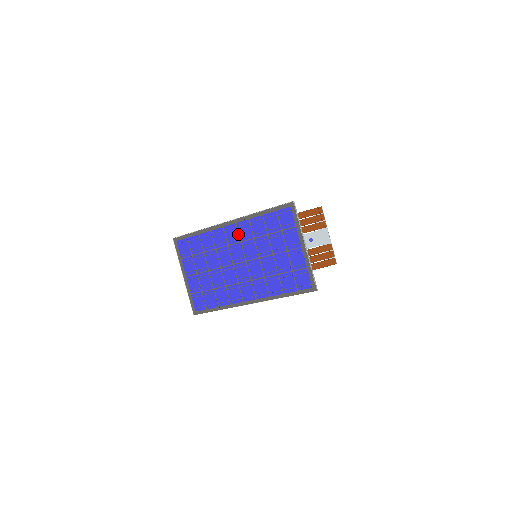
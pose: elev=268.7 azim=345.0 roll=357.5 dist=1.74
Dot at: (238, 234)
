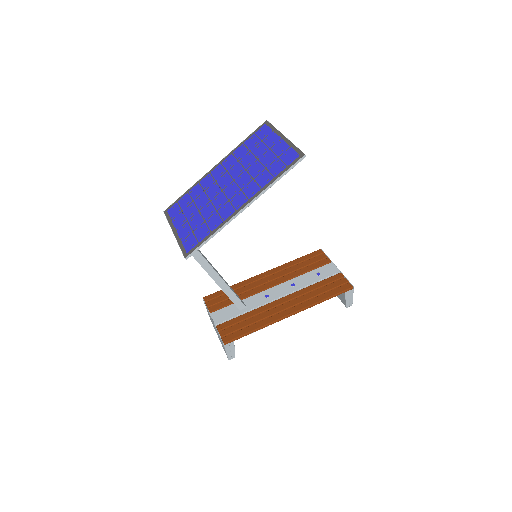
Dot at: (224, 168)
